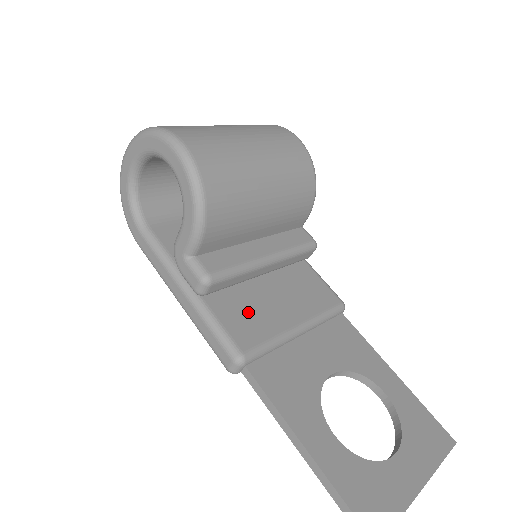
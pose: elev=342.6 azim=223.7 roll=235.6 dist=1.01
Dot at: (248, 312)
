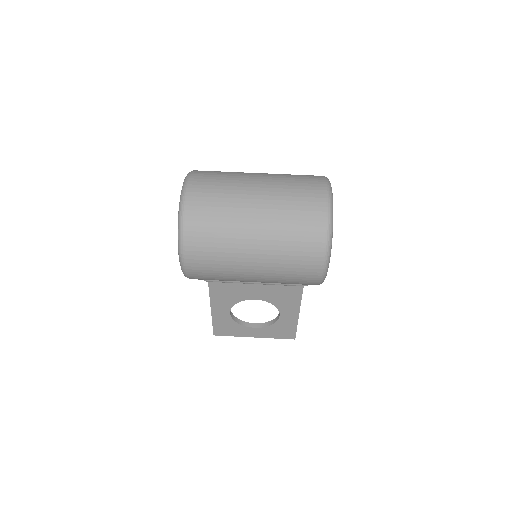
Dot at: occluded
